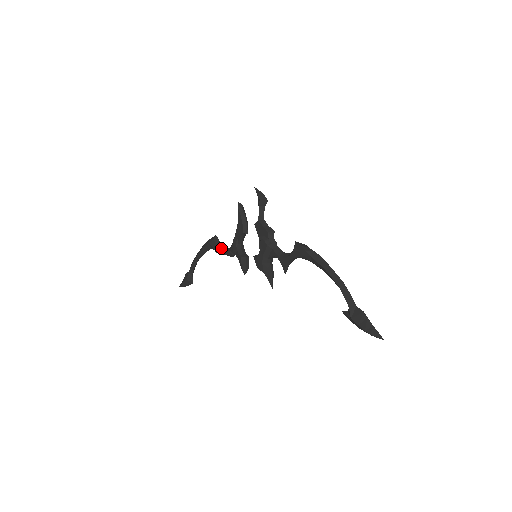
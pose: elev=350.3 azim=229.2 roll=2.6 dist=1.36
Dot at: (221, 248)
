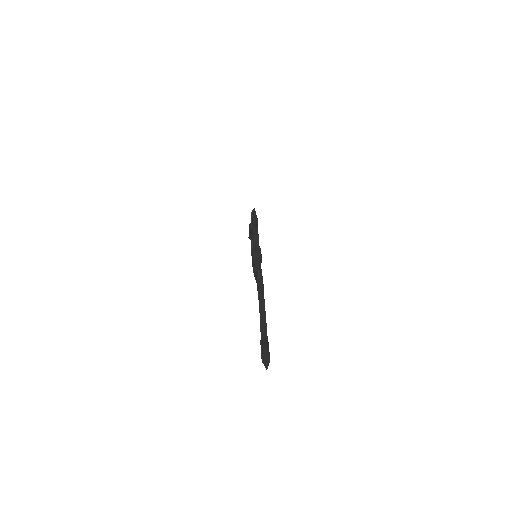
Dot at: occluded
